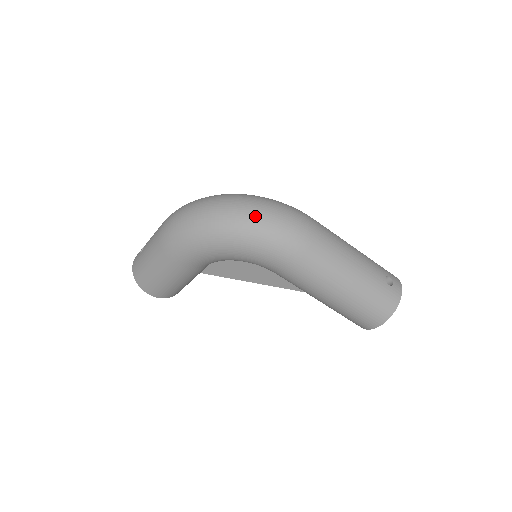
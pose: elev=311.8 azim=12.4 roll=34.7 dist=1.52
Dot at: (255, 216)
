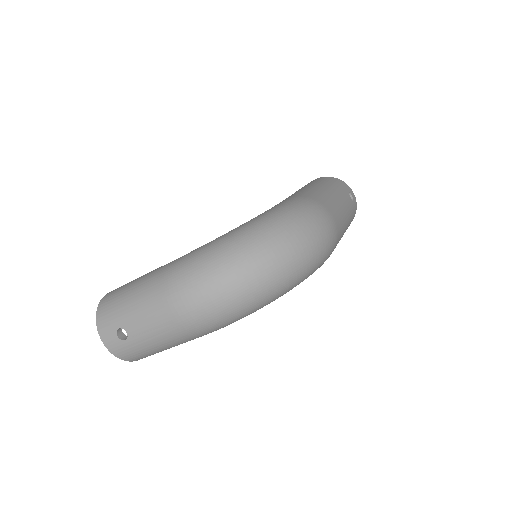
Dot at: (308, 258)
